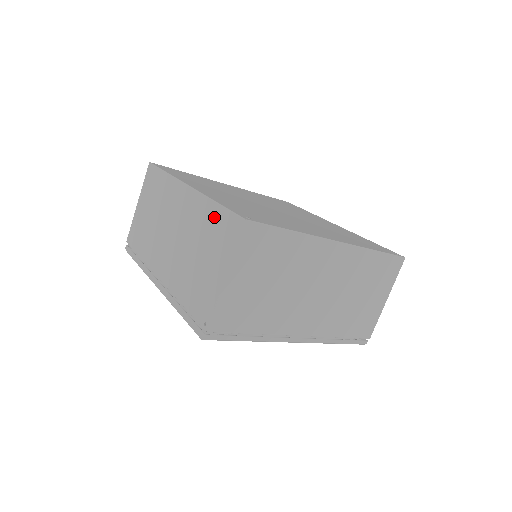
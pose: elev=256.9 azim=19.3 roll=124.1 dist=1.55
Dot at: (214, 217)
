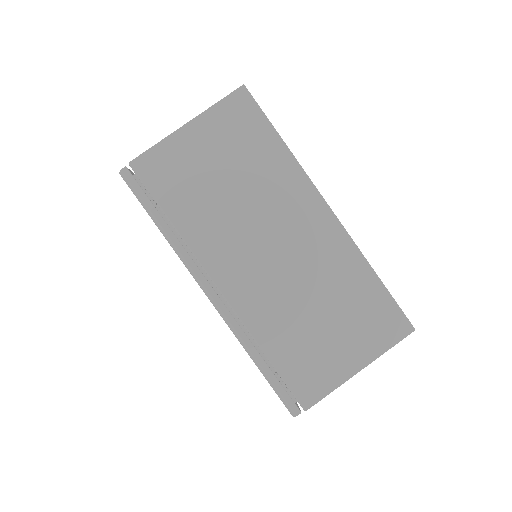
Dot at: occluded
